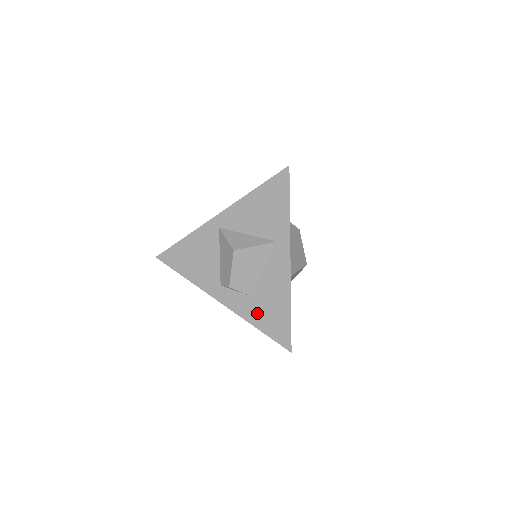
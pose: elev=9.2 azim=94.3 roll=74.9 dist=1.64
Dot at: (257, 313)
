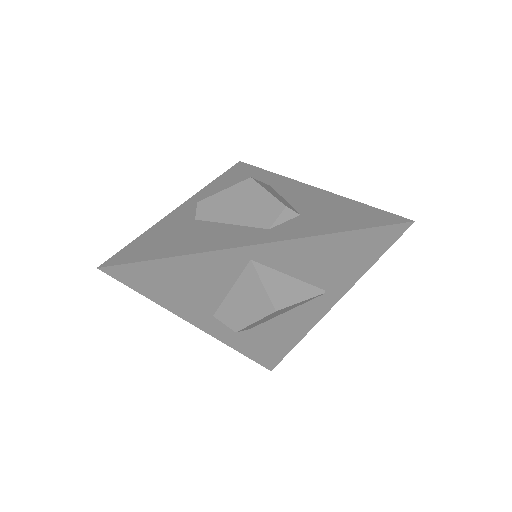
Dot at: (251, 343)
